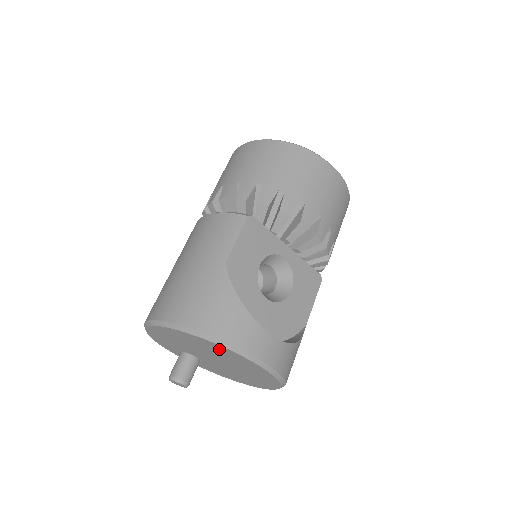
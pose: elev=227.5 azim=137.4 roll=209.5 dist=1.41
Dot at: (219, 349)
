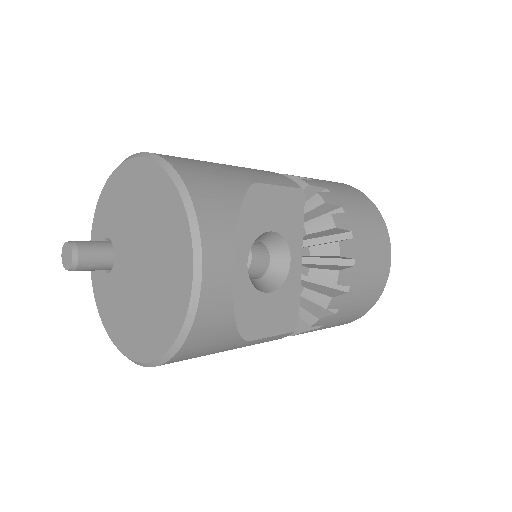
Dot at: (173, 219)
